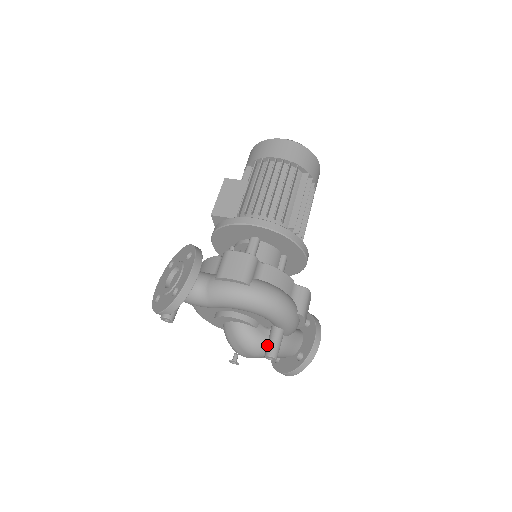
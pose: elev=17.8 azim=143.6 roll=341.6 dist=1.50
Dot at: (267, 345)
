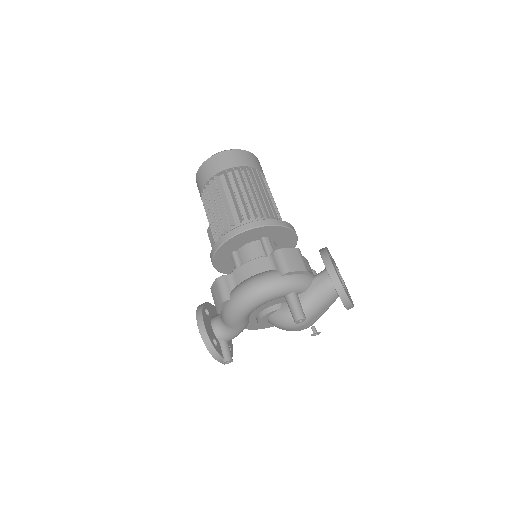
Dot at: occluded
